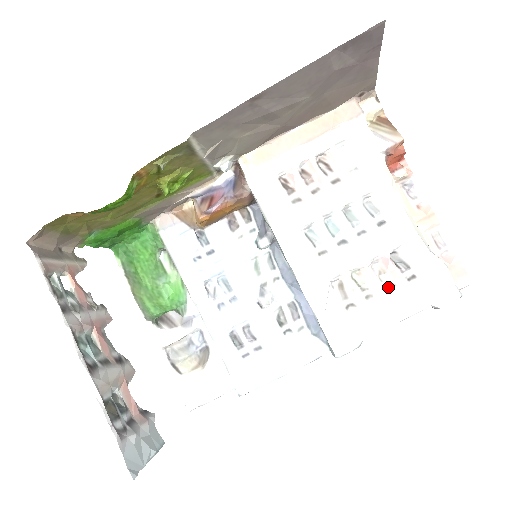
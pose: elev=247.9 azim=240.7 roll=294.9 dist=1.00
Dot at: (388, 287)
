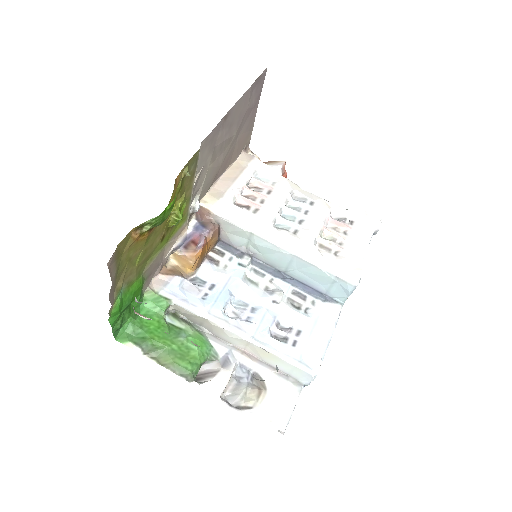
Dot at: (345, 233)
